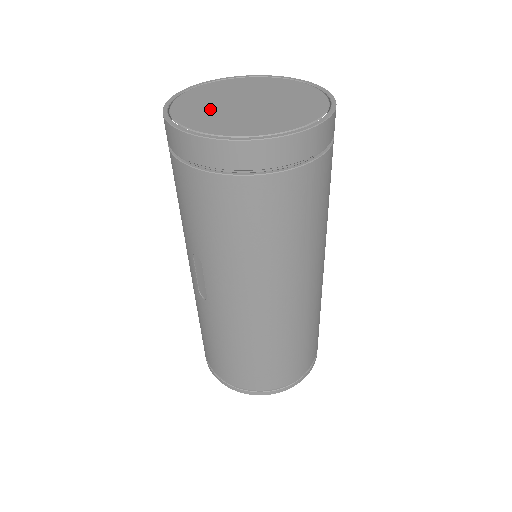
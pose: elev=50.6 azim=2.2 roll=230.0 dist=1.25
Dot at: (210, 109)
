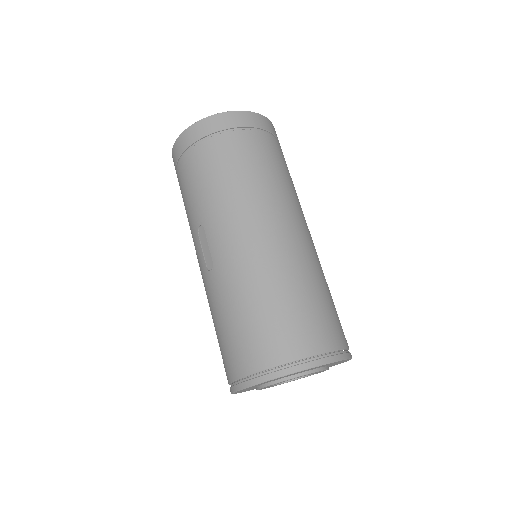
Dot at: occluded
